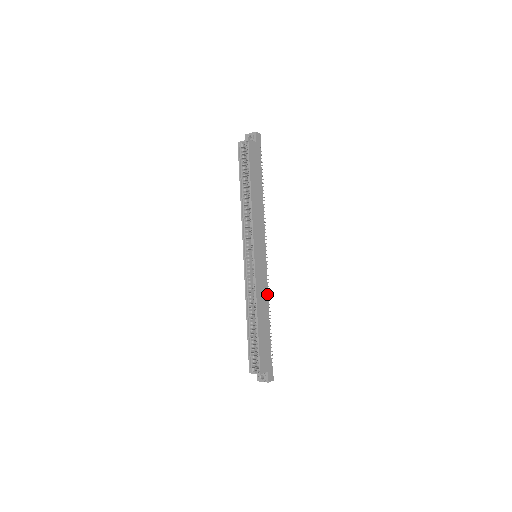
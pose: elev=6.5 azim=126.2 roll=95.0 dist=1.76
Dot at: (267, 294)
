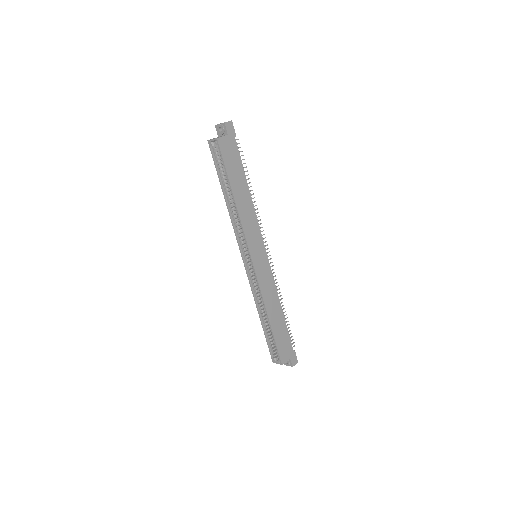
Dot at: (275, 289)
